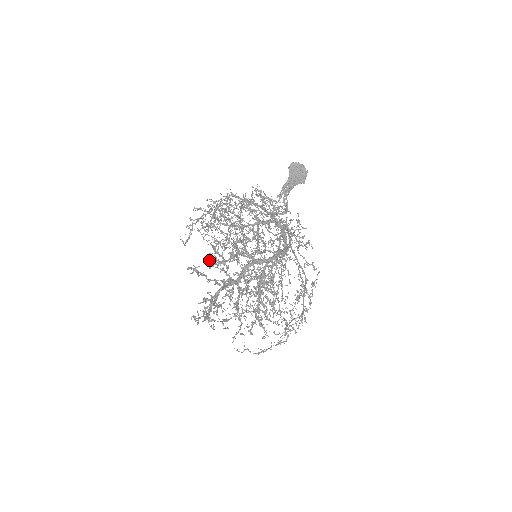
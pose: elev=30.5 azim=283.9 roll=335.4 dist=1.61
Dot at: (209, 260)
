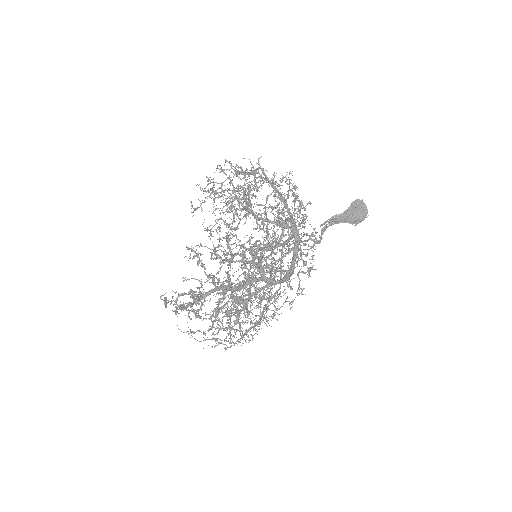
Dot at: (215, 250)
